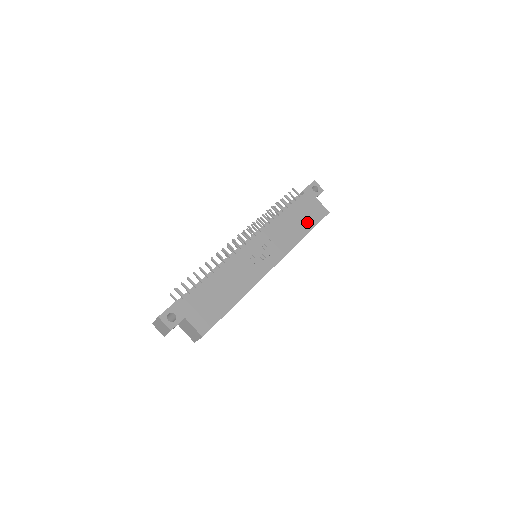
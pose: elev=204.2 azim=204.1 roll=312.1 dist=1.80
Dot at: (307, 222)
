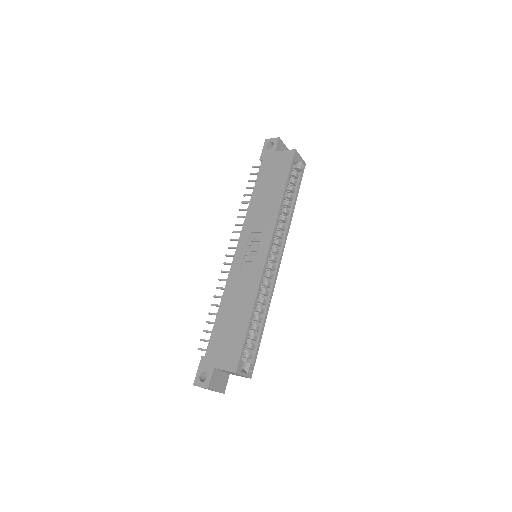
Dot at: (278, 181)
